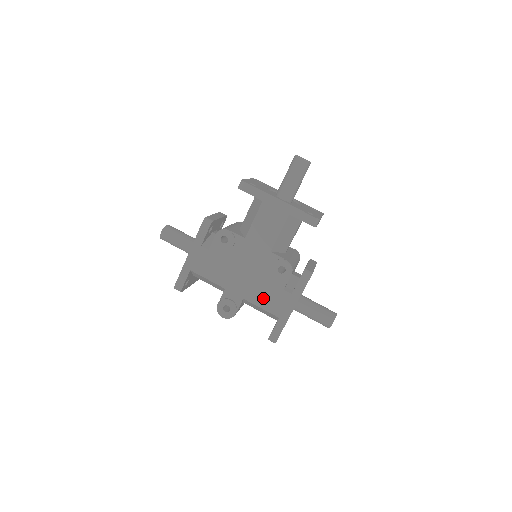
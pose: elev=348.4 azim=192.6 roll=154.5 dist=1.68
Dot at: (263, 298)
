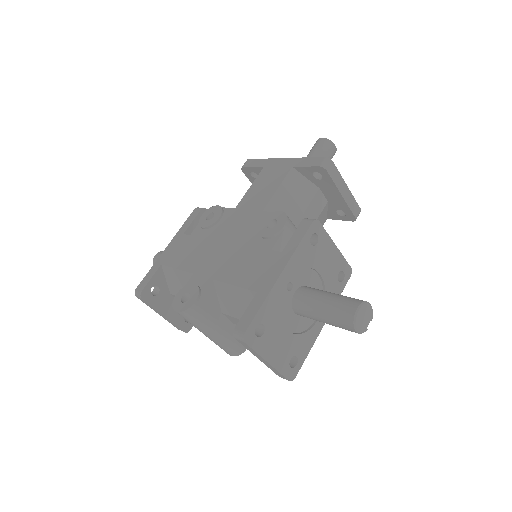
Dot at: (240, 270)
